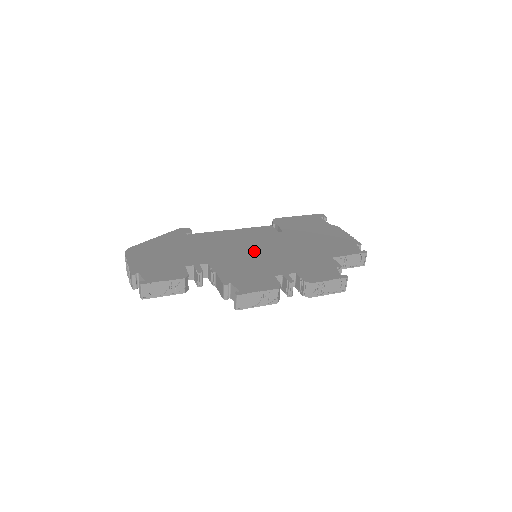
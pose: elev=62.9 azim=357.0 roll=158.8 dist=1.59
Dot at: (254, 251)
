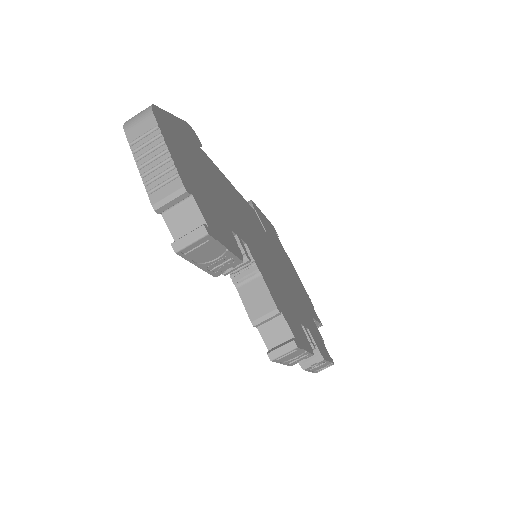
Dot at: (267, 253)
